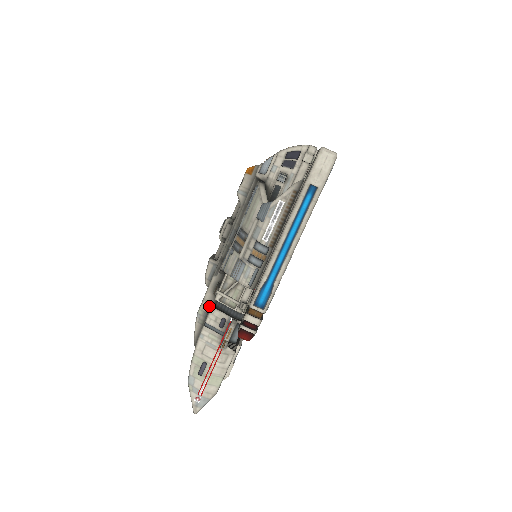
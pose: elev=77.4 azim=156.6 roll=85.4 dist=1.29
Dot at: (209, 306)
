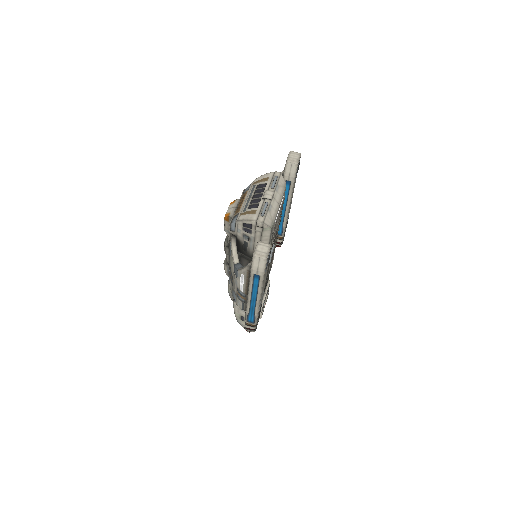
Dot at: occluded
